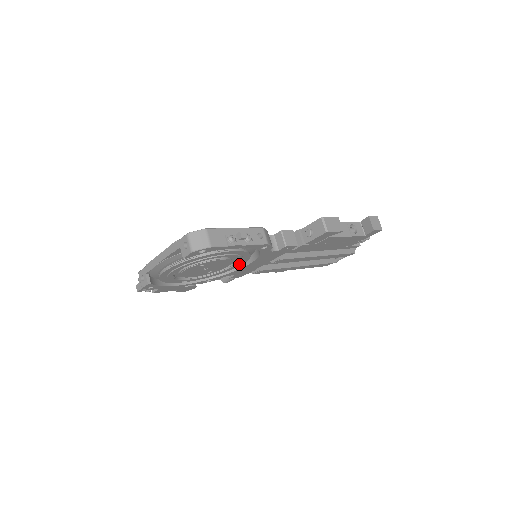
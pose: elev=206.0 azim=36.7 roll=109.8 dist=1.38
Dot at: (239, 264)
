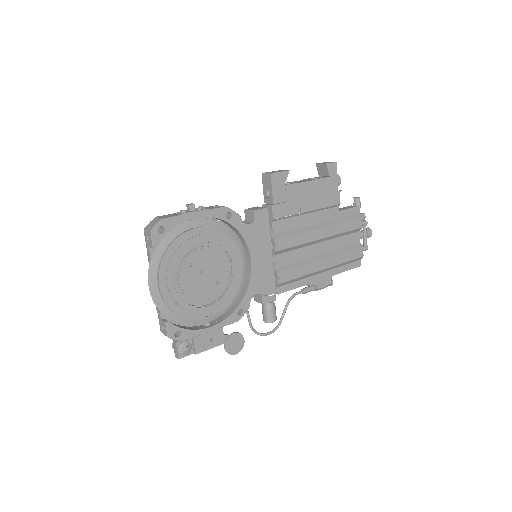
Dot at: (239, 263)
